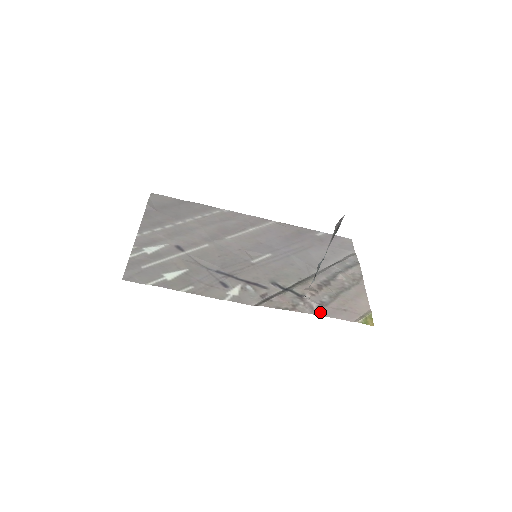
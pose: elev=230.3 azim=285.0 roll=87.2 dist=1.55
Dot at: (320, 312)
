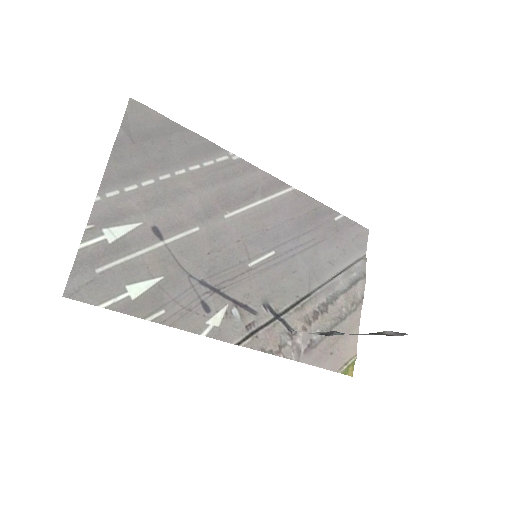
Dot at: (306, 358)
